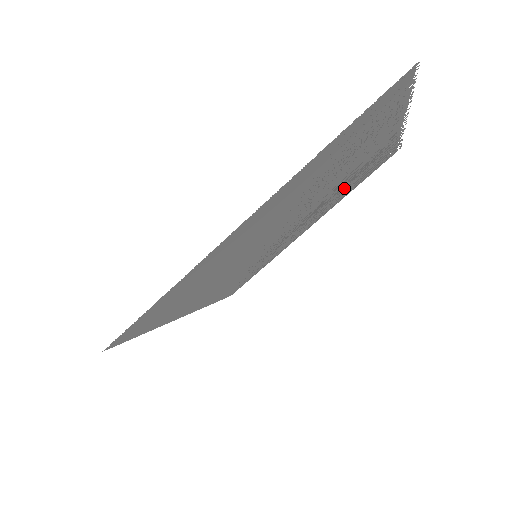
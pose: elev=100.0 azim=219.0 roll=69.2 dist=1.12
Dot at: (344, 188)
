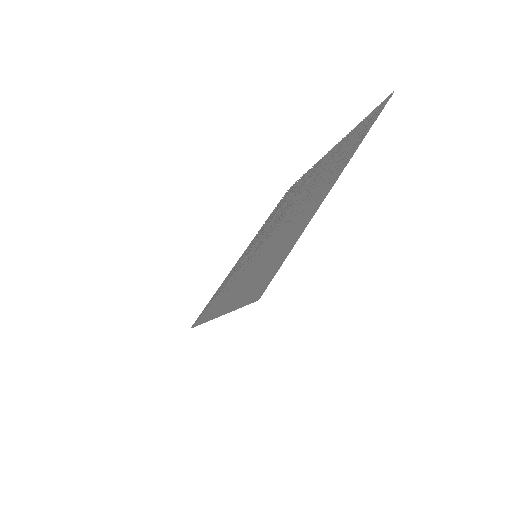
Dot at: (281, 208)
